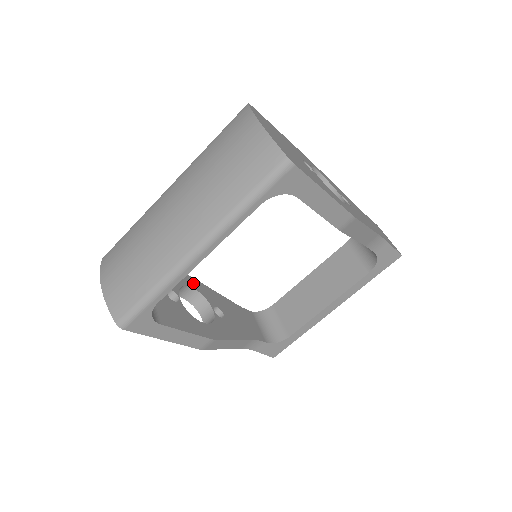
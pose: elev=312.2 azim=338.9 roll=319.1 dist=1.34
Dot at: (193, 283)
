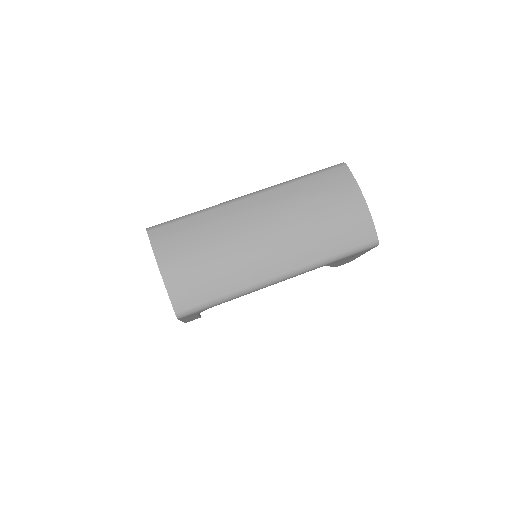
Dot at: occluded
